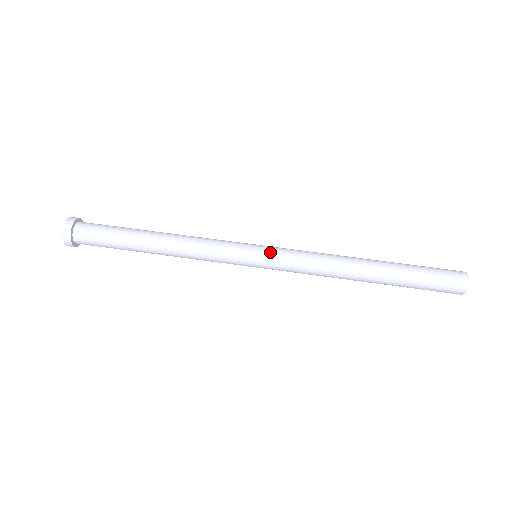
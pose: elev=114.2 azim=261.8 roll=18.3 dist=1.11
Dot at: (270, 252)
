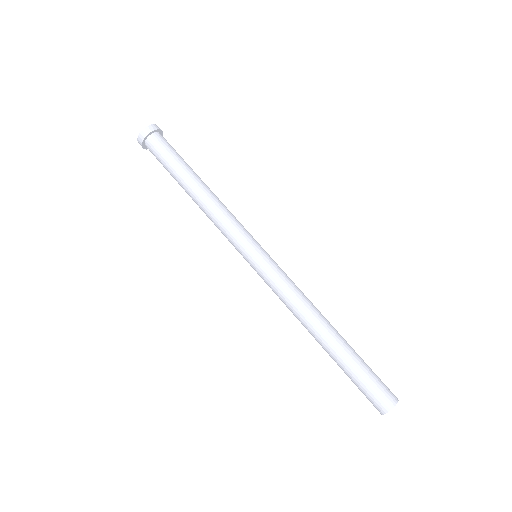
Dot at: (264, 263)
